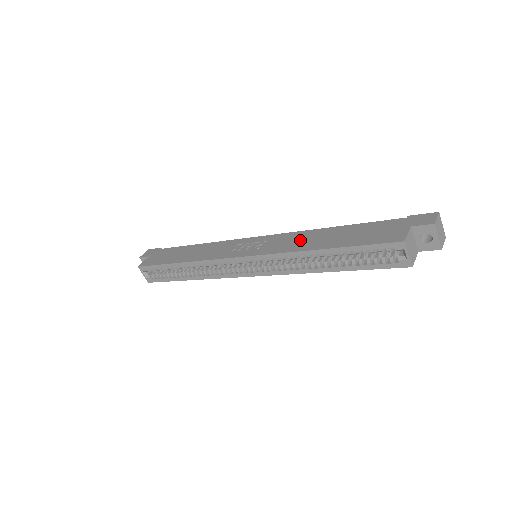
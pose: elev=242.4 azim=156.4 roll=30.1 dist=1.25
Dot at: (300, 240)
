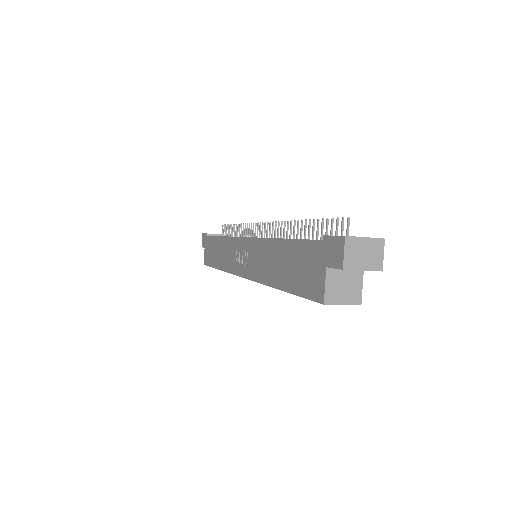
Dot at: (264, 261)
